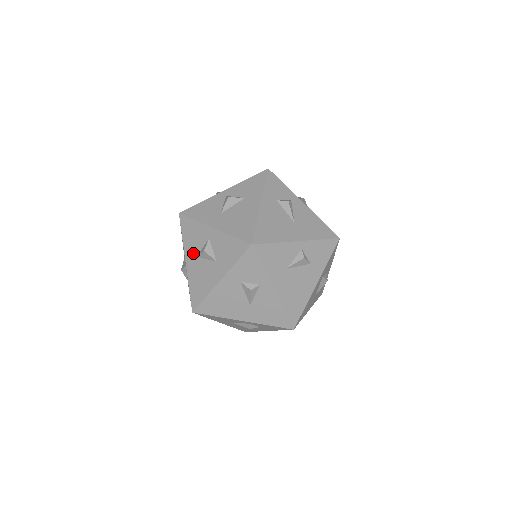
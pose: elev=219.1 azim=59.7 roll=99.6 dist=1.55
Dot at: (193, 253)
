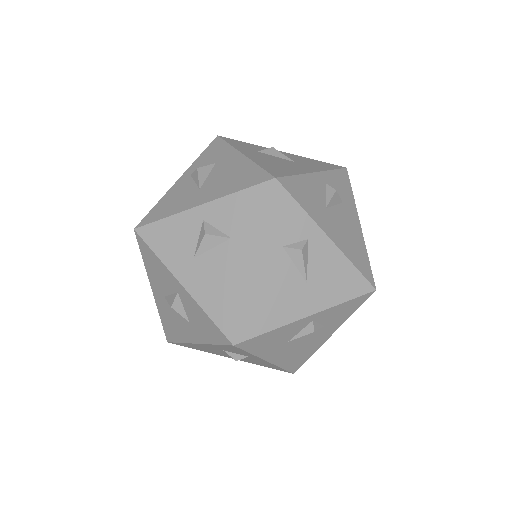
Dot at: (159, 290)
